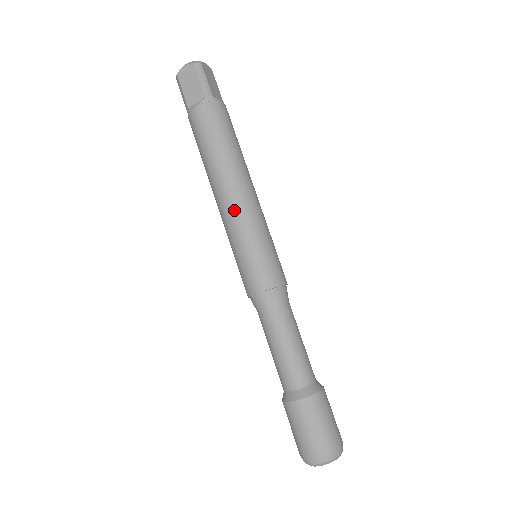
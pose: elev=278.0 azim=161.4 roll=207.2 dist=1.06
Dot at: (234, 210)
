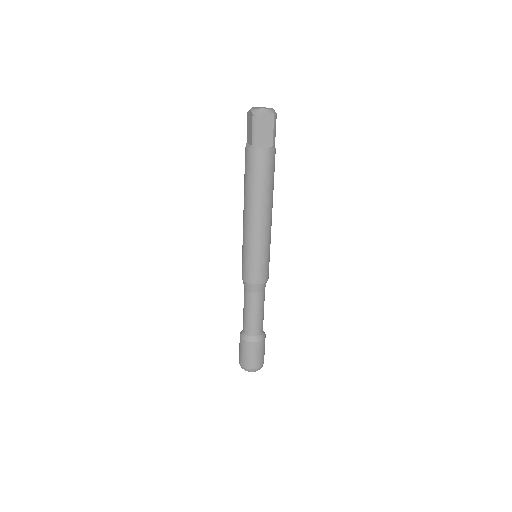
Dot at: (244, 228)
